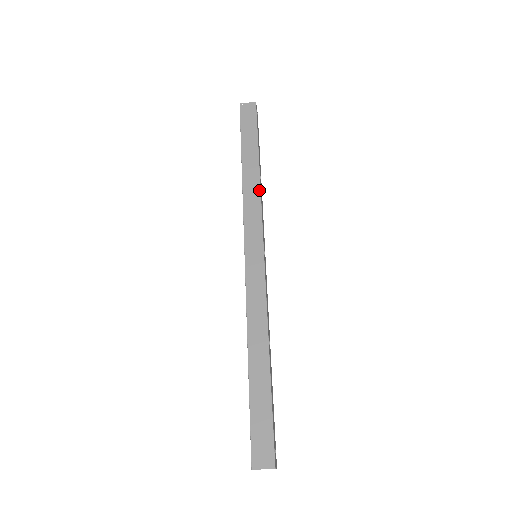
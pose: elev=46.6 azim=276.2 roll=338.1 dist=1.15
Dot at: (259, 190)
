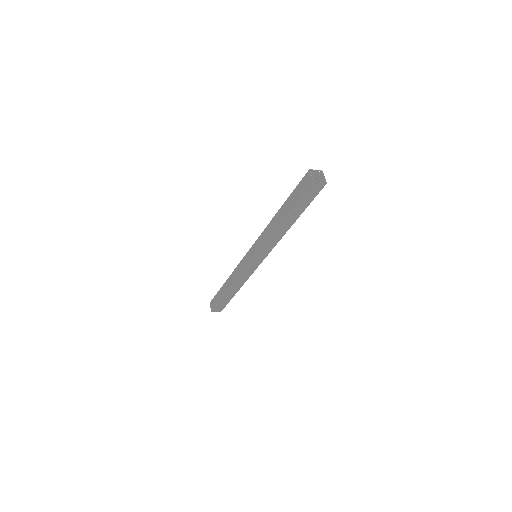
Dot at: occluded
